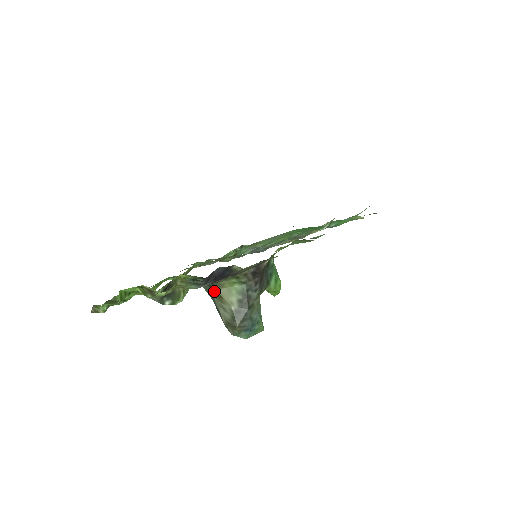
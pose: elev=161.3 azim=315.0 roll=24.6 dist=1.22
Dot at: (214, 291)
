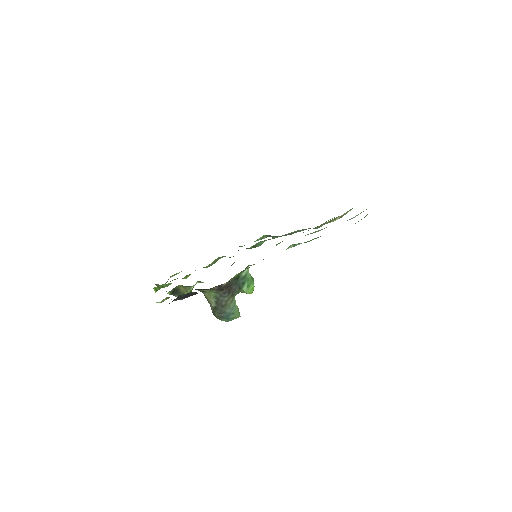
Dot at: (203, 293)
